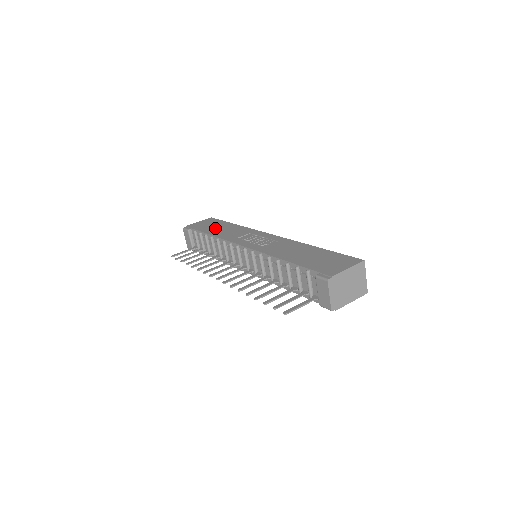
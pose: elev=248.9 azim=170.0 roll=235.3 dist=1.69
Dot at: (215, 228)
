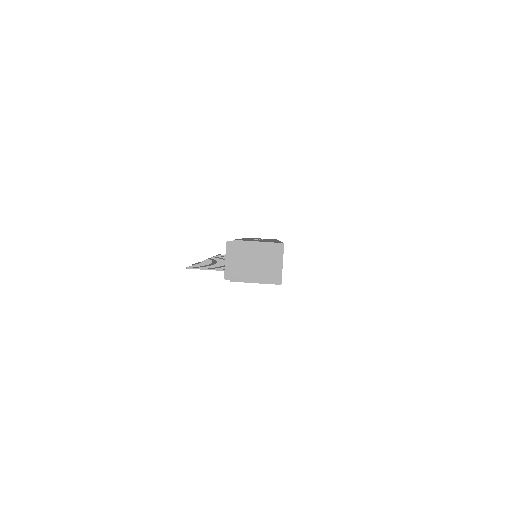
Dot at: occluded
